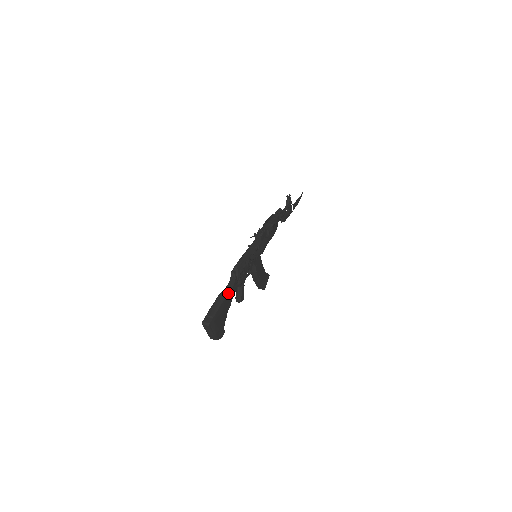
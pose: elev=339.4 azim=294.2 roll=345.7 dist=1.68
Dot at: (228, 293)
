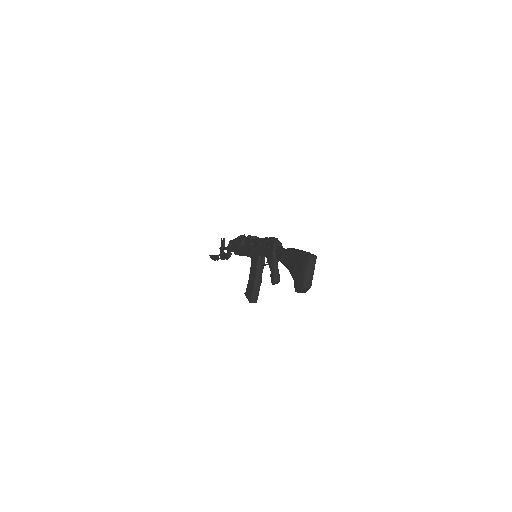
Dot at: occluded
